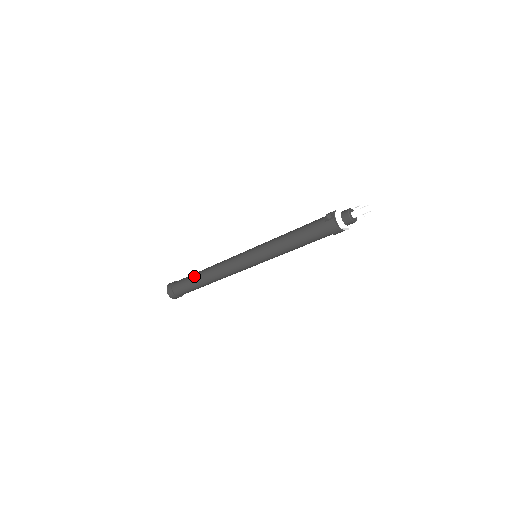
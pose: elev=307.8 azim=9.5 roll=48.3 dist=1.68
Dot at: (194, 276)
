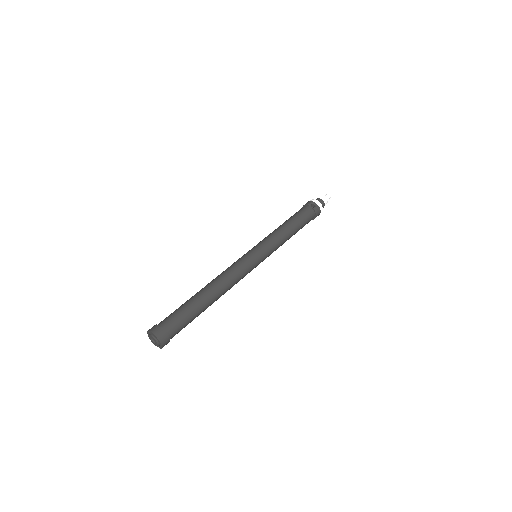
Dot at: (197, 302)
